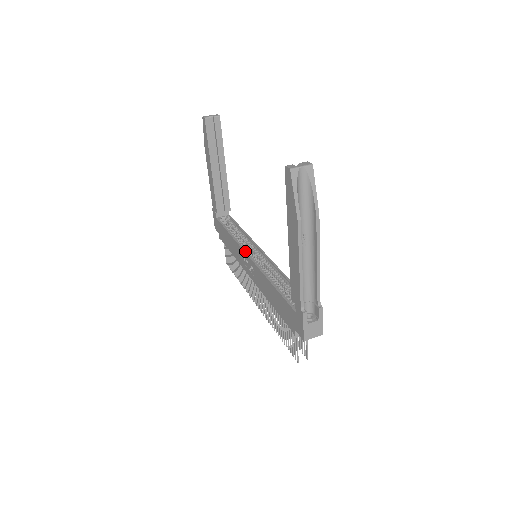
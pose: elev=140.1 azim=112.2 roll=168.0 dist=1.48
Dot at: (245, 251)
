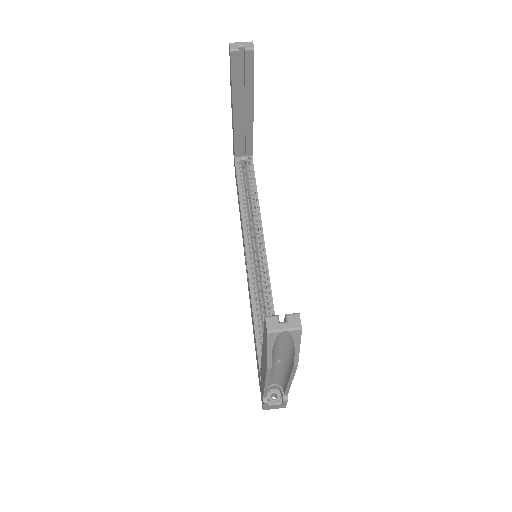
Dot at: (245, 245)
